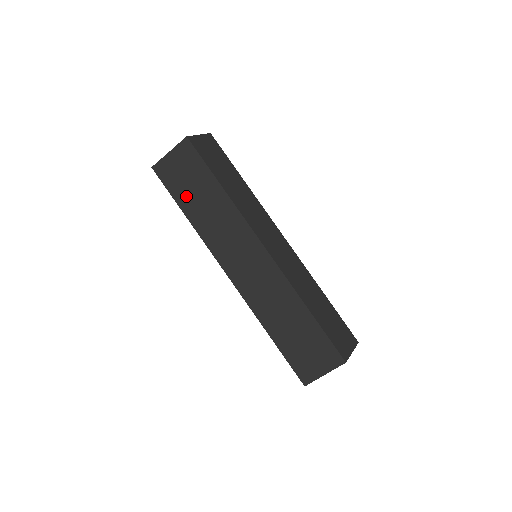
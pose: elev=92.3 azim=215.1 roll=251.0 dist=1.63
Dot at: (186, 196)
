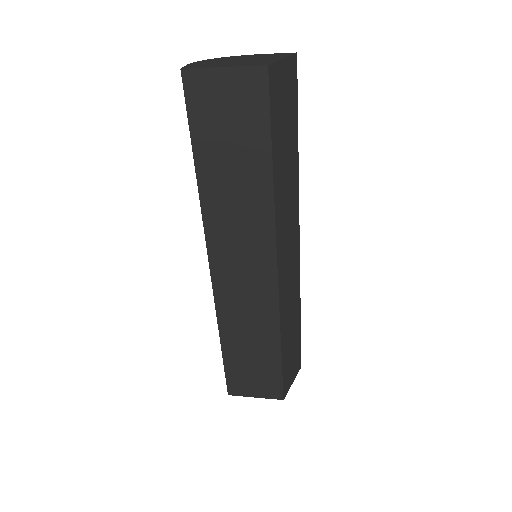
Dot at: (212, 148)
